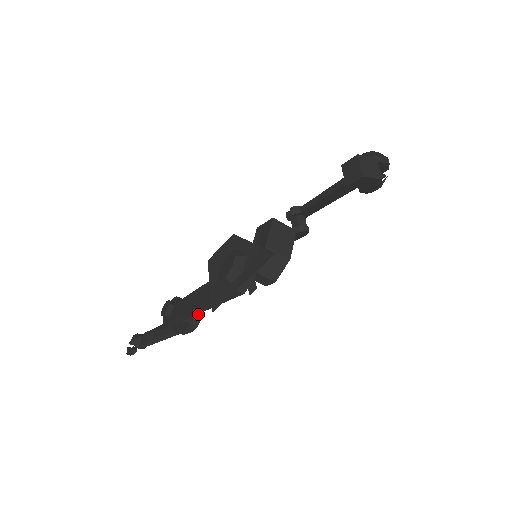
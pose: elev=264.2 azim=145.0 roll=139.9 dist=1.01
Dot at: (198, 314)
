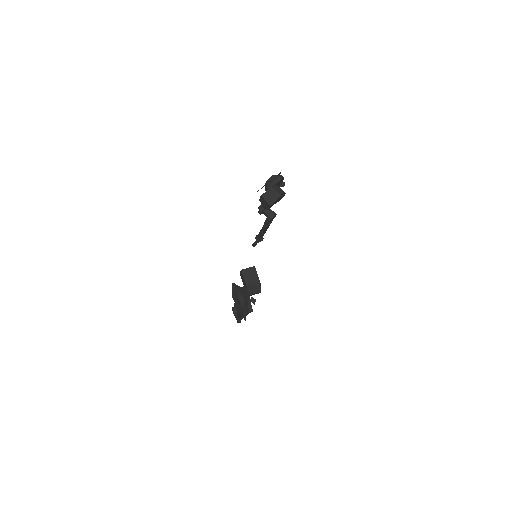
Dot at: occluded
